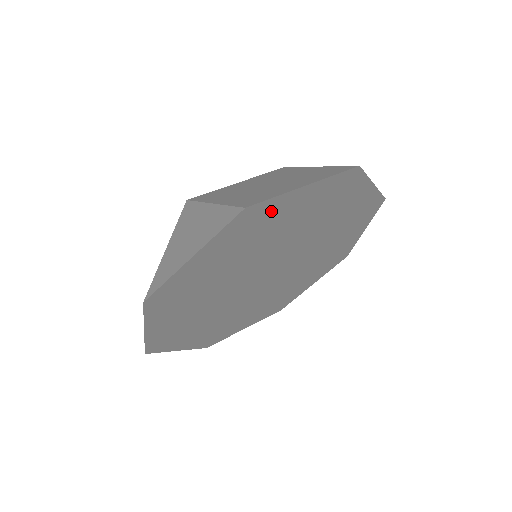
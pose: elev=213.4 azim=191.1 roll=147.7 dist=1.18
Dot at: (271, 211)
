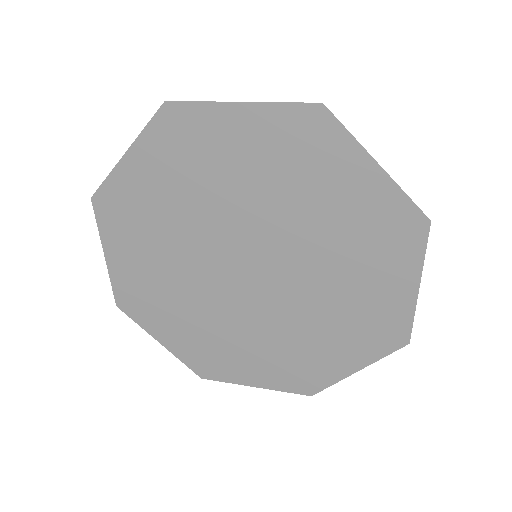
Dot at: (124, 192)
